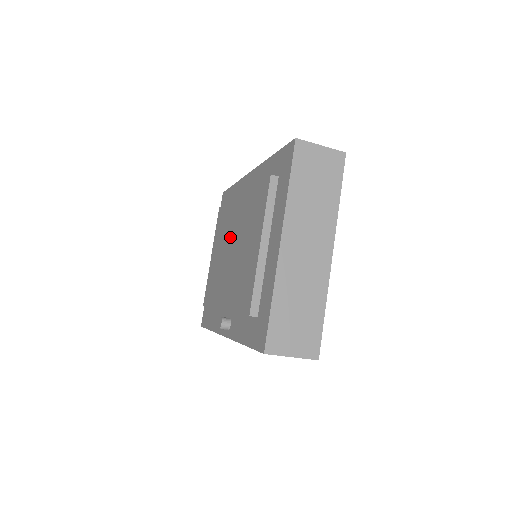
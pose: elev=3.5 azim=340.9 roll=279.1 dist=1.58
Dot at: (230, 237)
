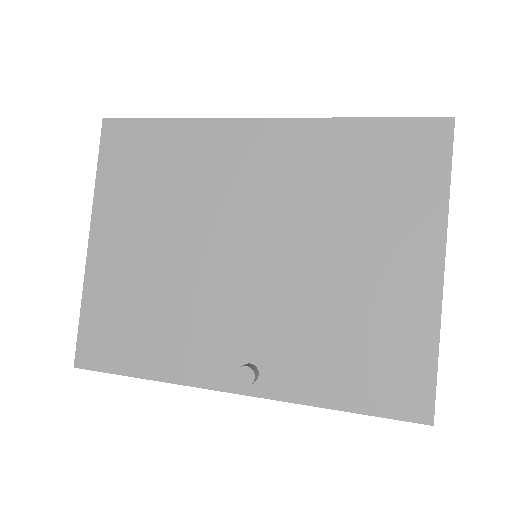
Dot at: (229, 225)
